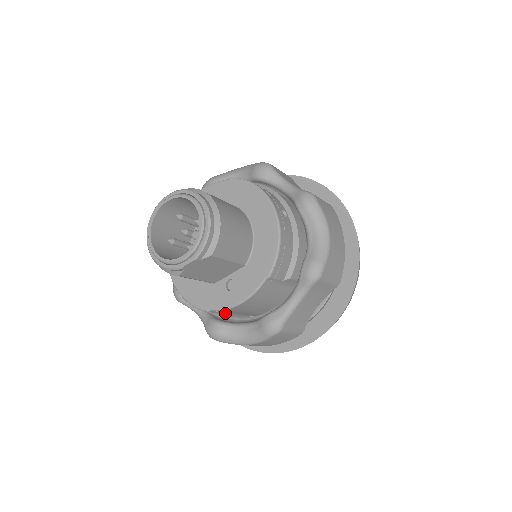
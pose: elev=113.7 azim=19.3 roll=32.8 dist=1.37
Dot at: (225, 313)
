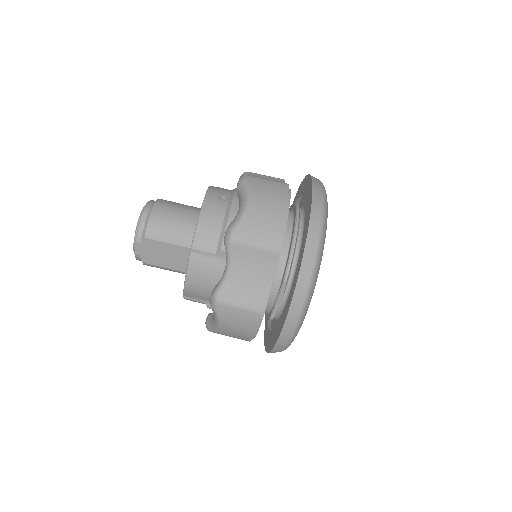
Dot at: (207, 302)
